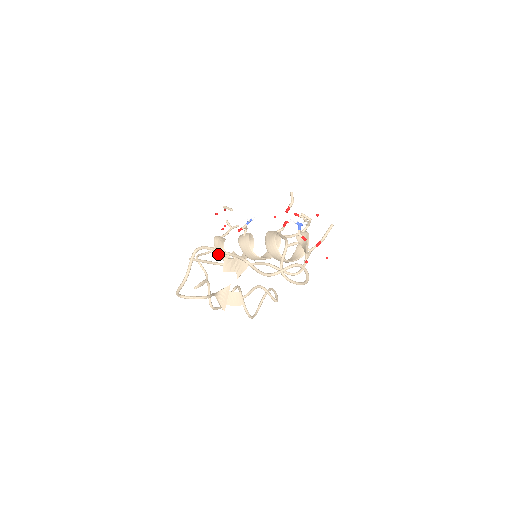
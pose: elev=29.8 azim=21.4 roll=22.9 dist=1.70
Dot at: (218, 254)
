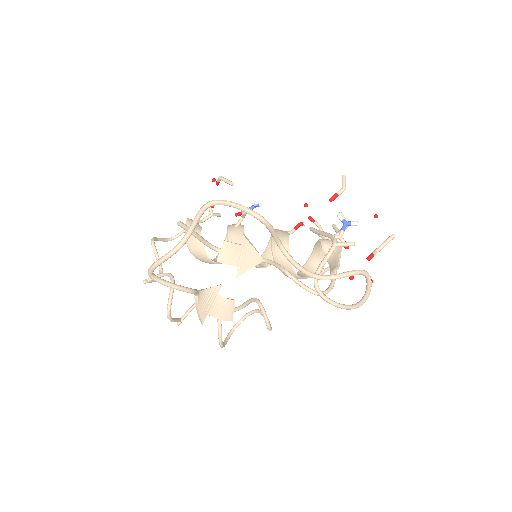
Dot at: (188, 243)
